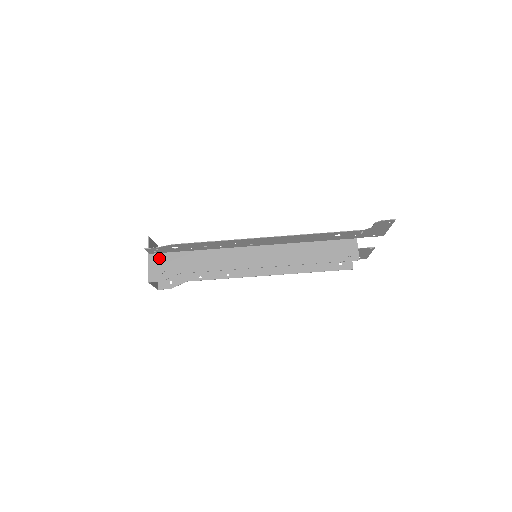
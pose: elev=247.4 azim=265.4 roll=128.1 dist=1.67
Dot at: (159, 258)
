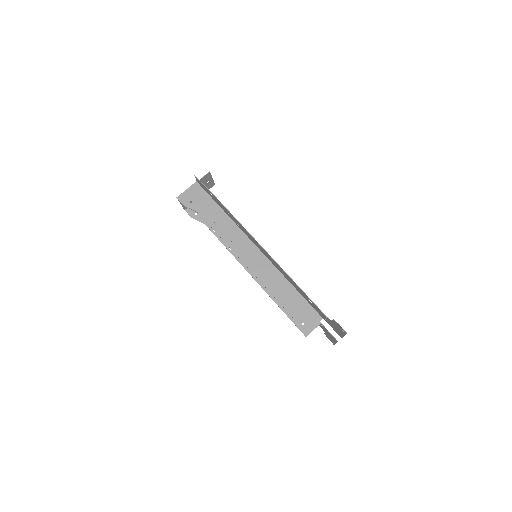
Dot at: (199, 191)
